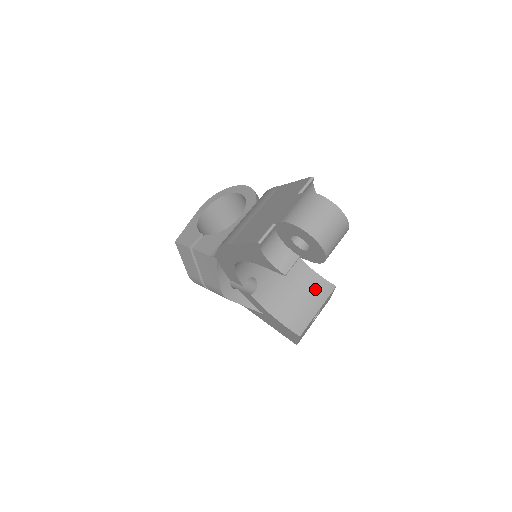
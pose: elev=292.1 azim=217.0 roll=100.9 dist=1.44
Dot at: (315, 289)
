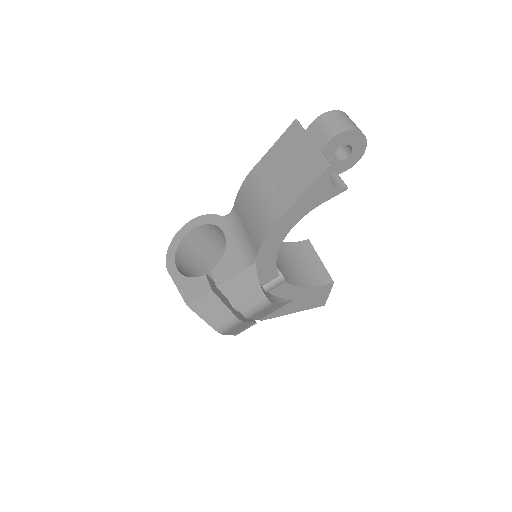
Dot at: (302, 251)
